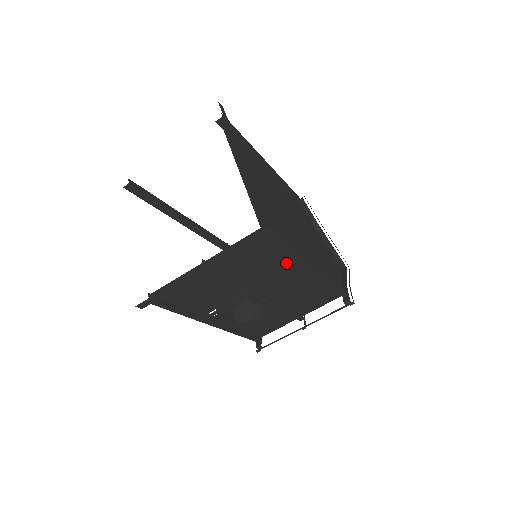
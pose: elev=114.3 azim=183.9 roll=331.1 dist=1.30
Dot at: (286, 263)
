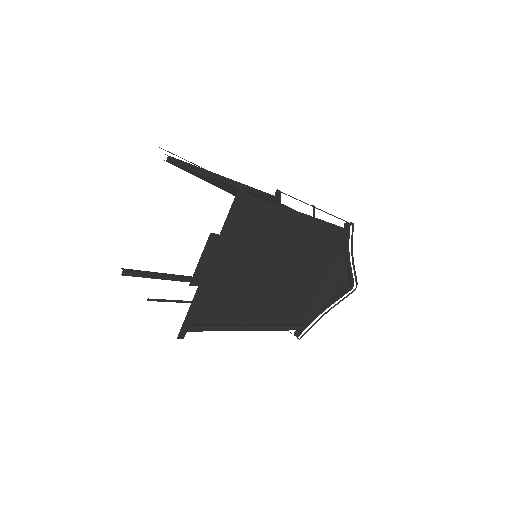
Dot at: occluded
